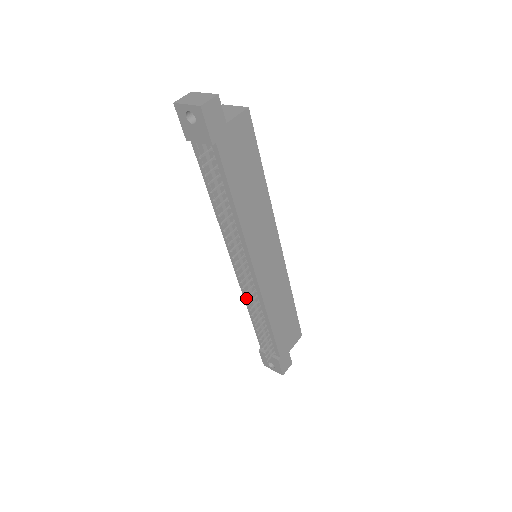
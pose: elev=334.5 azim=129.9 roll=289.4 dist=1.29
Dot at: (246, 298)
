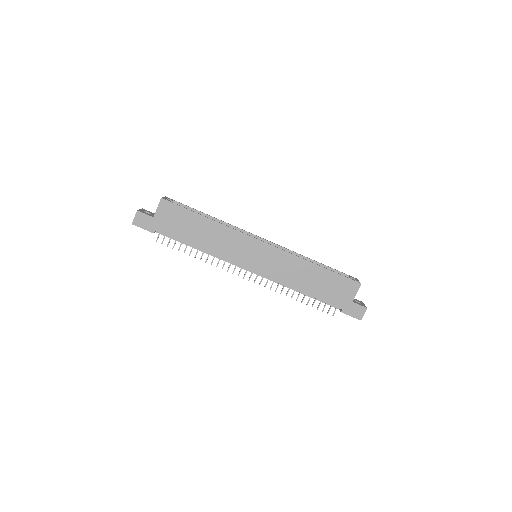
Dot at: (264, 286)
